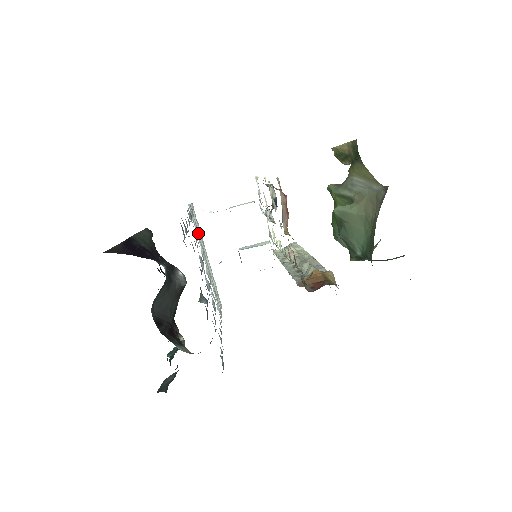
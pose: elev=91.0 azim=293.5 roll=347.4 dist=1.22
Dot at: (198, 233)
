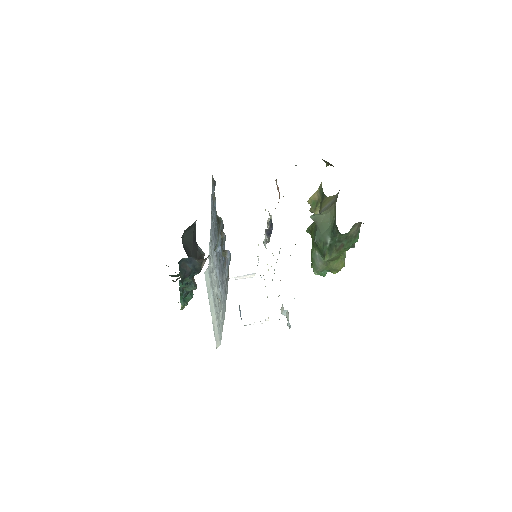
Dot at: (212, 271)
